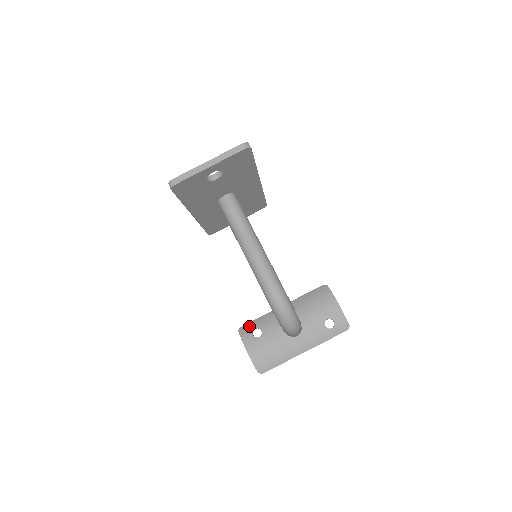
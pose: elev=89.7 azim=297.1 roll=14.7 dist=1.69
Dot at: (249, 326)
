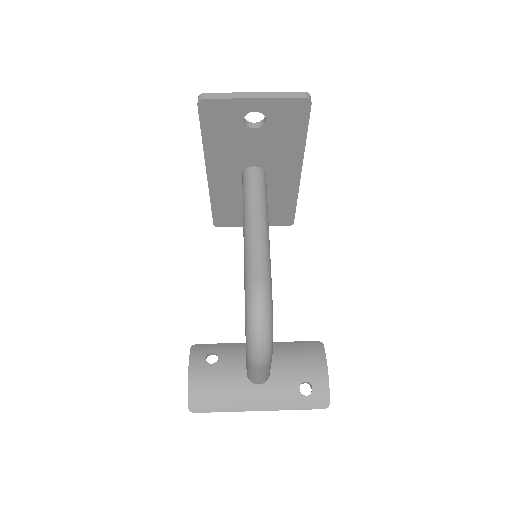
Dot at: (207, 347)
